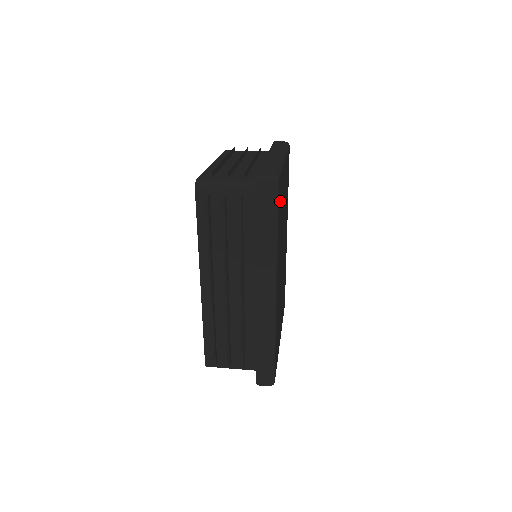
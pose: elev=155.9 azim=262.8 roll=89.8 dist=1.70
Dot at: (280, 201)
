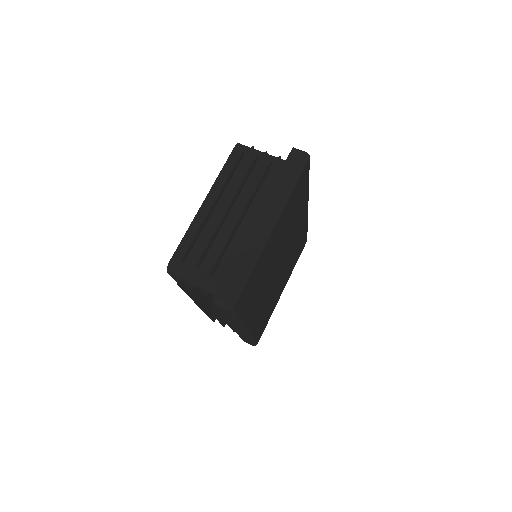
Dot at: (249, 292)
